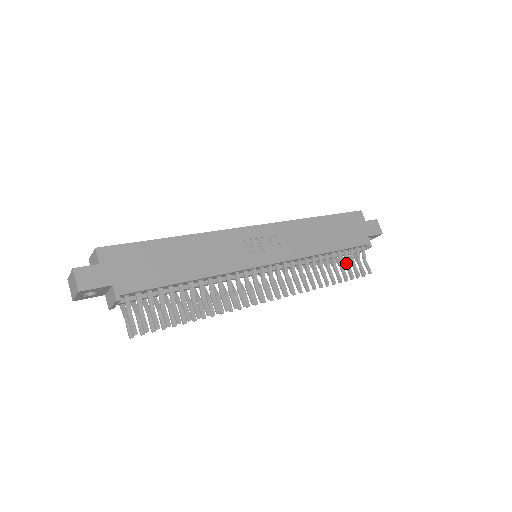
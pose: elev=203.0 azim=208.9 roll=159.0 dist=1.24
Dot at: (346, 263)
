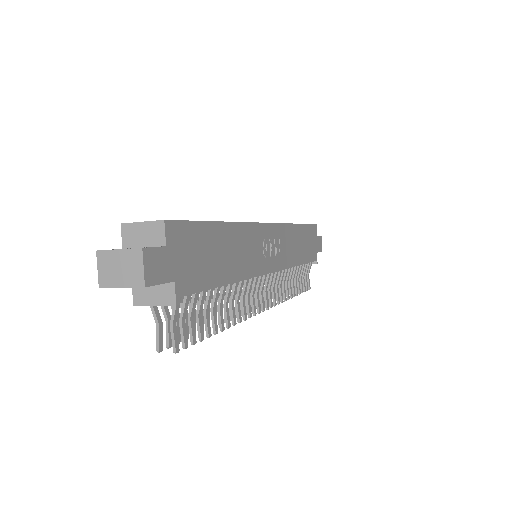
Dot at: (301, 276)
